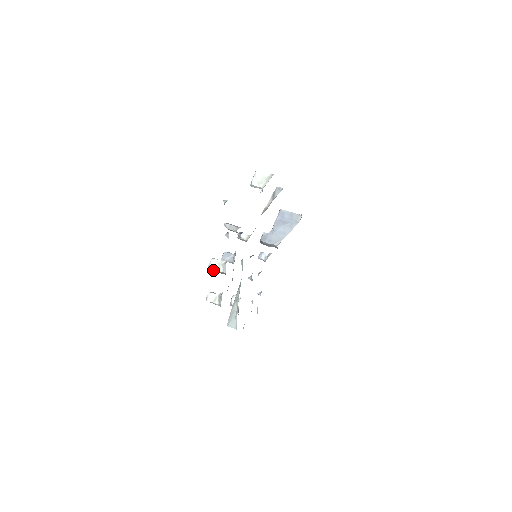
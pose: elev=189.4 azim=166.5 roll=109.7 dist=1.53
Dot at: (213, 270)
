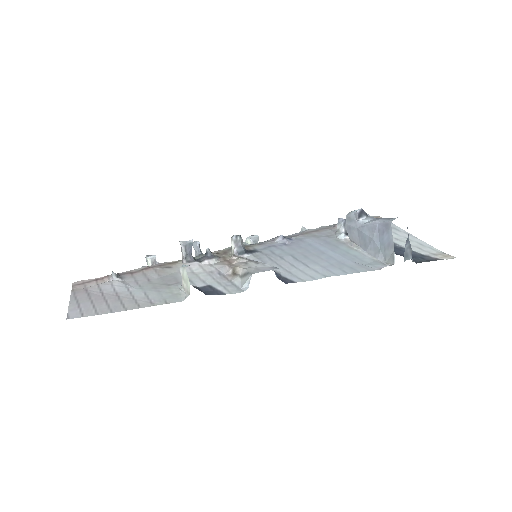
Dot at: occluded
